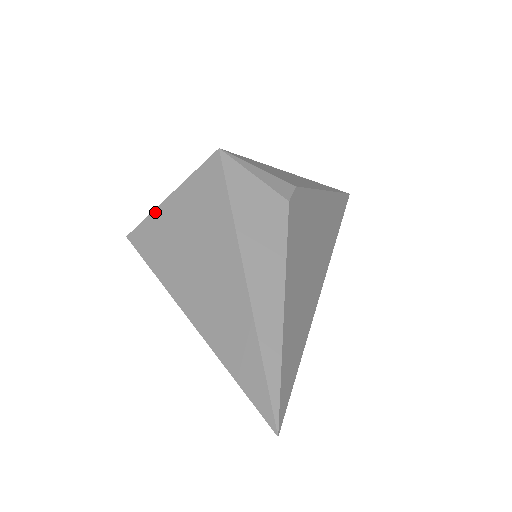
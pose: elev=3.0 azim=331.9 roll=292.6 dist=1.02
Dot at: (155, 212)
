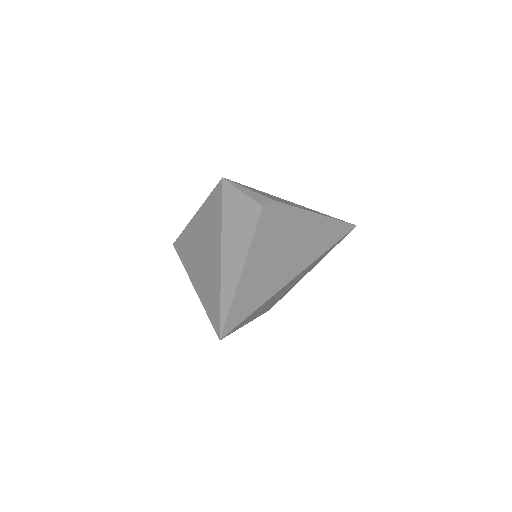
Dot at: (188, 225)
